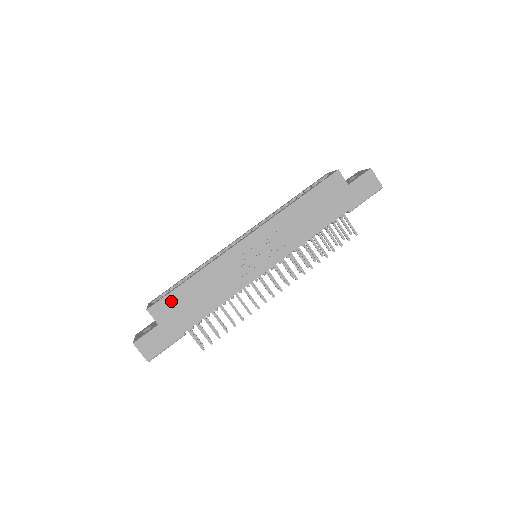
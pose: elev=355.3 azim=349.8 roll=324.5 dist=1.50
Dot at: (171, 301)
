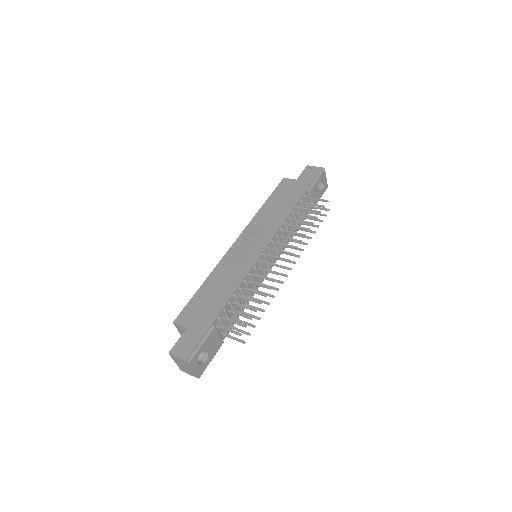
Dot at: (192, 307)
